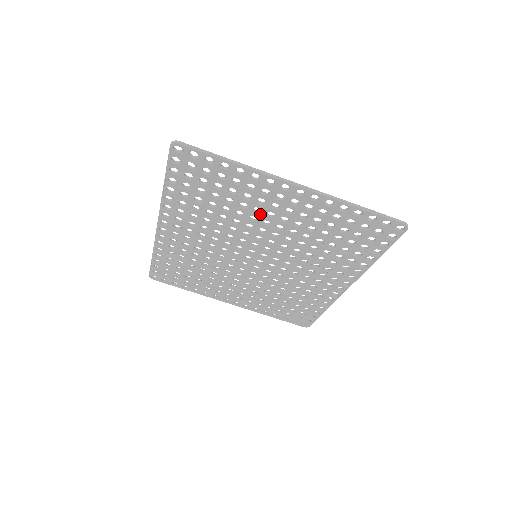
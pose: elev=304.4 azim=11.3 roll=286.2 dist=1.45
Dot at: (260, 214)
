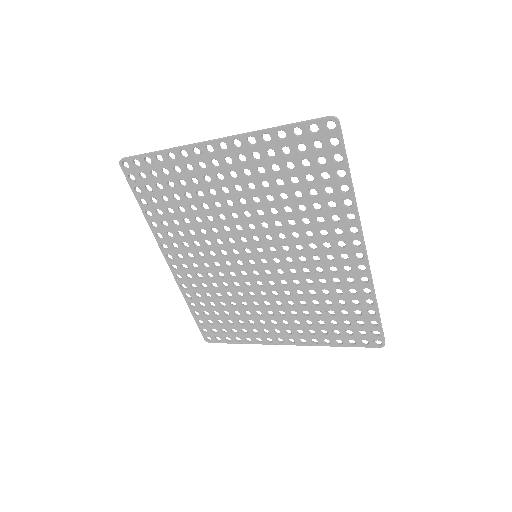
Dot at: (218, 196)
